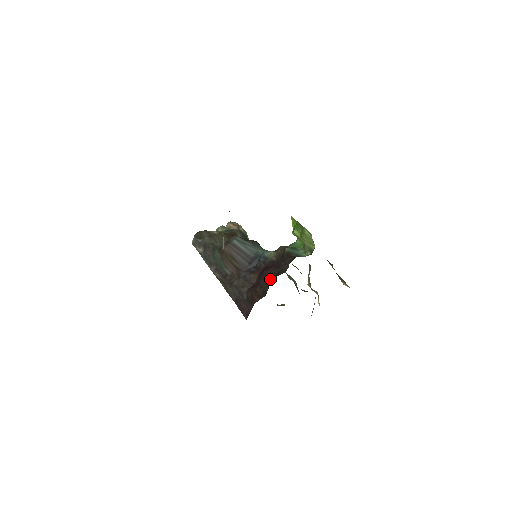
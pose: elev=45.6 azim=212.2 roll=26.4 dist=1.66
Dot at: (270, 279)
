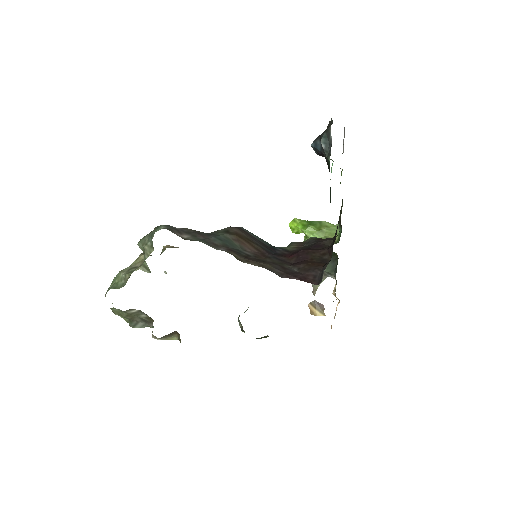
Dot at: (322, 250)
